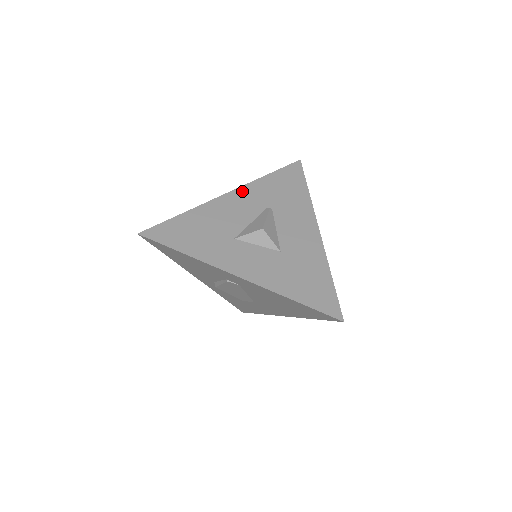
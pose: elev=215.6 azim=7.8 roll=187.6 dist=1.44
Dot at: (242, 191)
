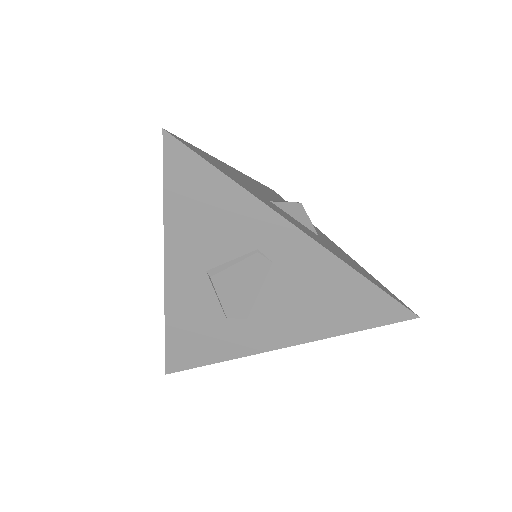
Dot at: (246, 176)
